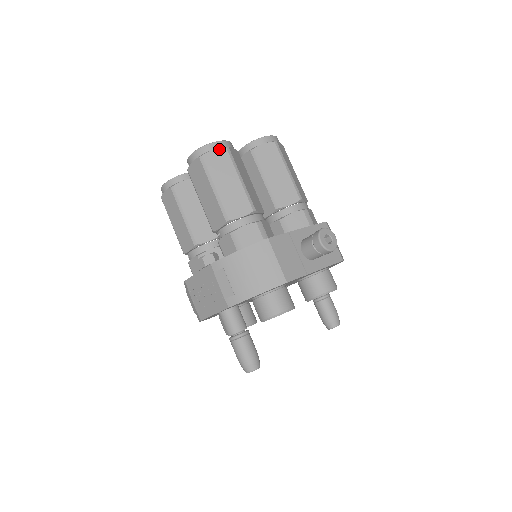
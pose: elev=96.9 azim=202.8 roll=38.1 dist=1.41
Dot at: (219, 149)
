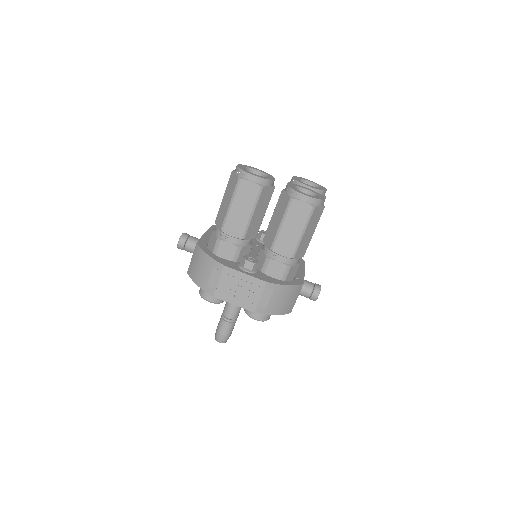
Dot at: (322, 207)
